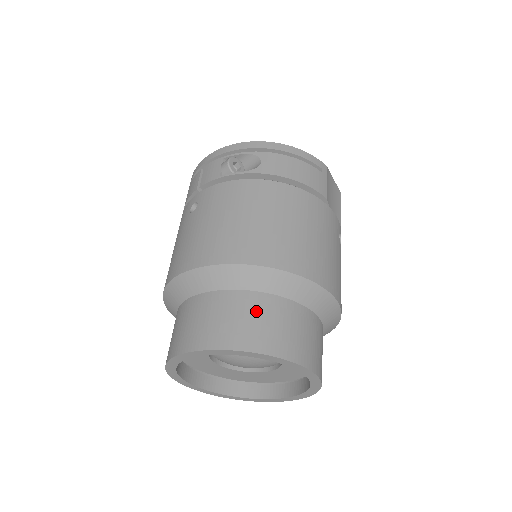
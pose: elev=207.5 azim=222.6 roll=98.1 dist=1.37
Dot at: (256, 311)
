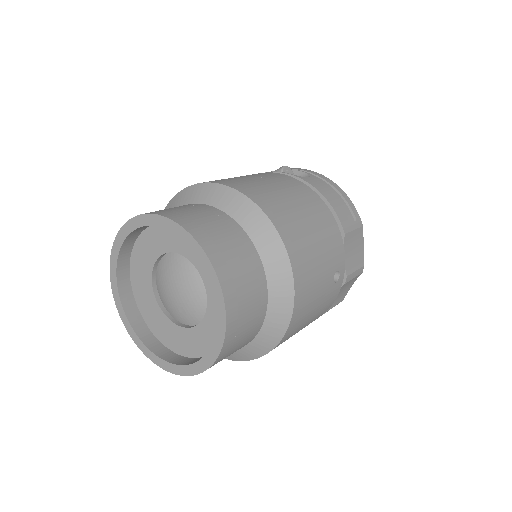
Dot at: (218, 222)
